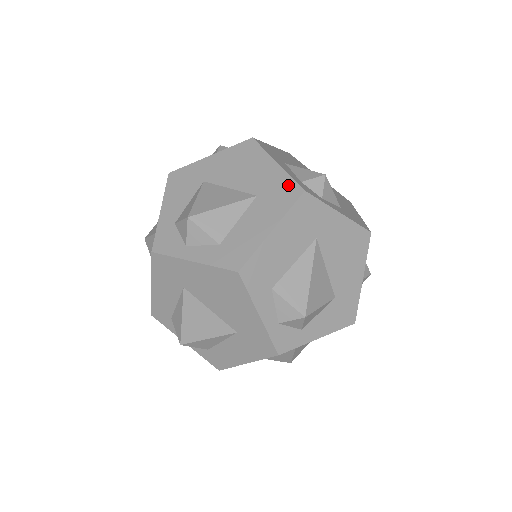
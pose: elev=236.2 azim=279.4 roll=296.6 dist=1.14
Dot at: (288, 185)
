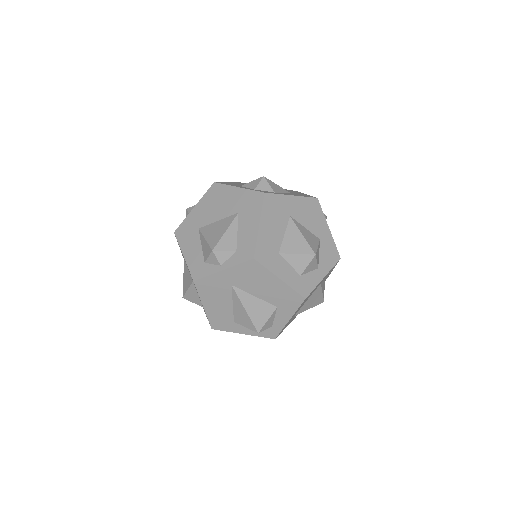
Dot at: occluded
